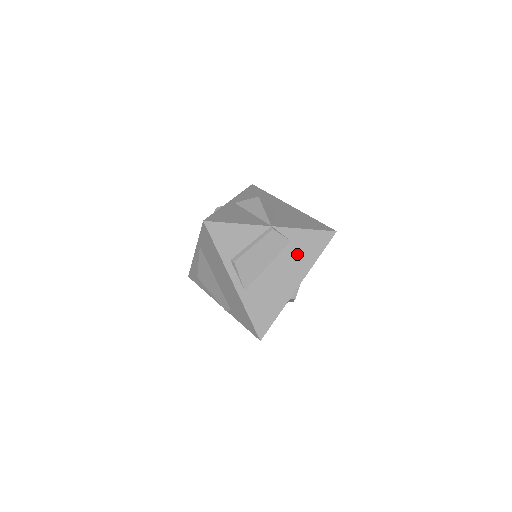
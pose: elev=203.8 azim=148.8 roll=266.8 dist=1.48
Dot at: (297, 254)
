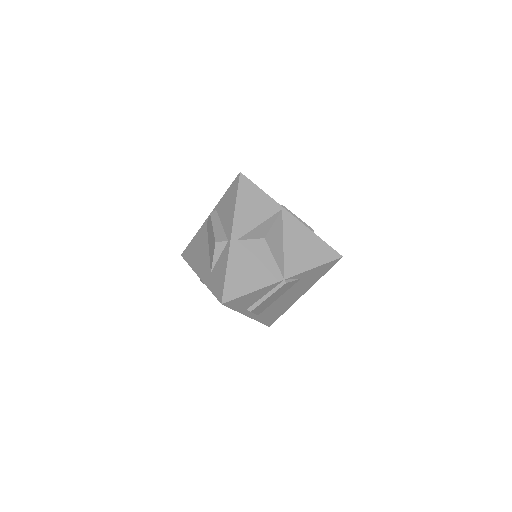
Dot at: (305, 282)
